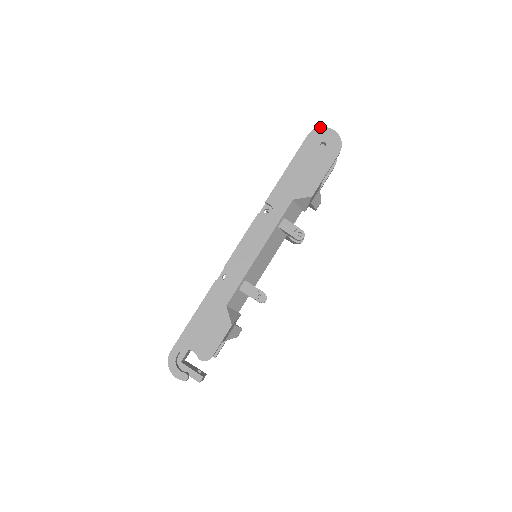
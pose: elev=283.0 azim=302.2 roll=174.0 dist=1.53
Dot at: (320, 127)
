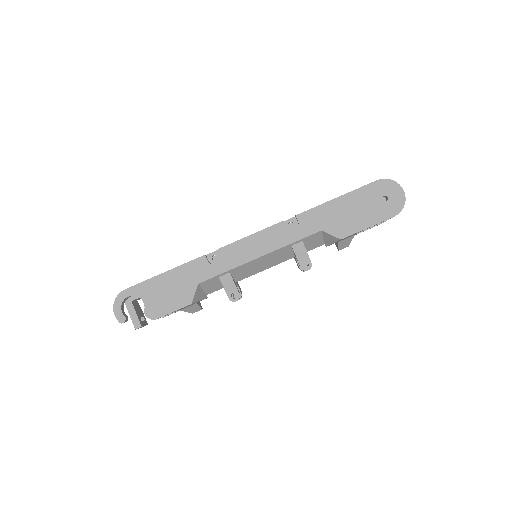
Dot at: occluded
